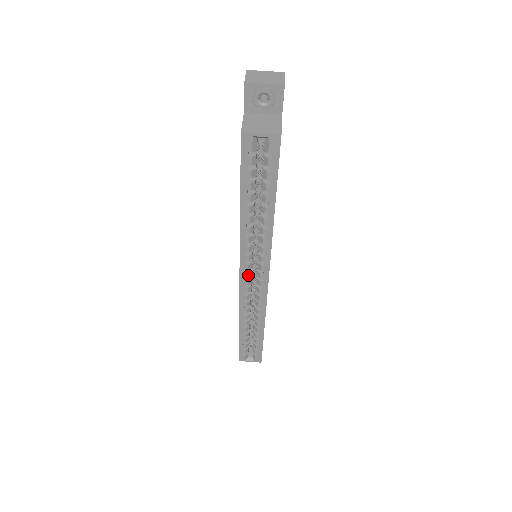
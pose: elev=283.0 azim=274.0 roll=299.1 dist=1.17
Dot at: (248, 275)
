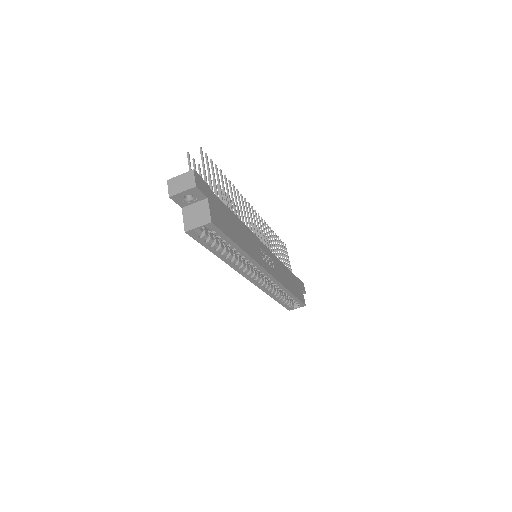
Dot at: (254, 278)
